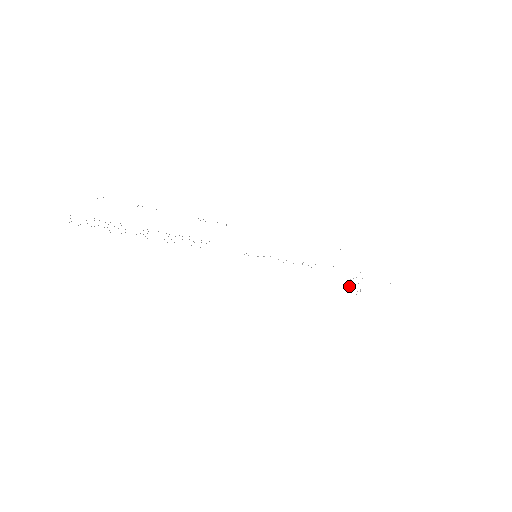
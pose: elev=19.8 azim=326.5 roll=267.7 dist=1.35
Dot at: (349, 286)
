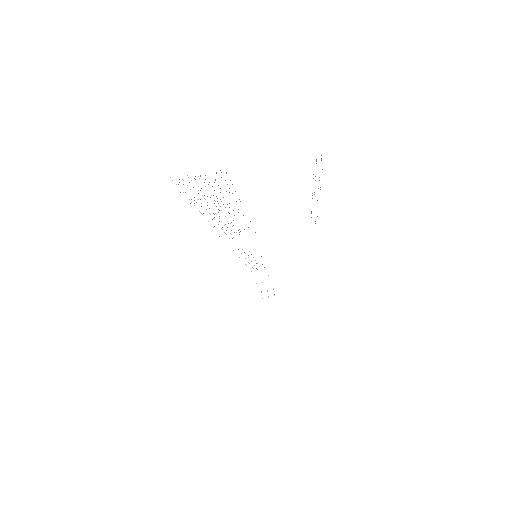
Dot at: occluded
